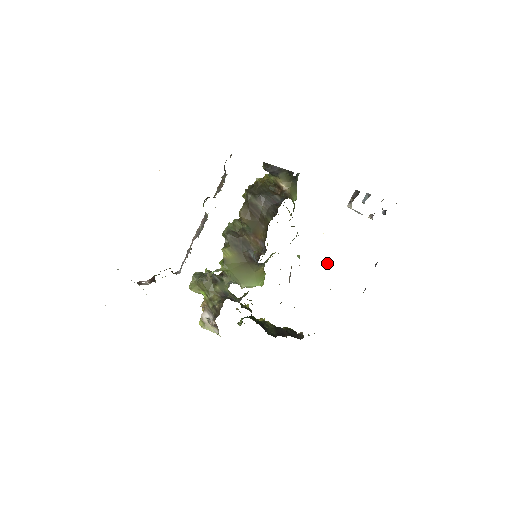
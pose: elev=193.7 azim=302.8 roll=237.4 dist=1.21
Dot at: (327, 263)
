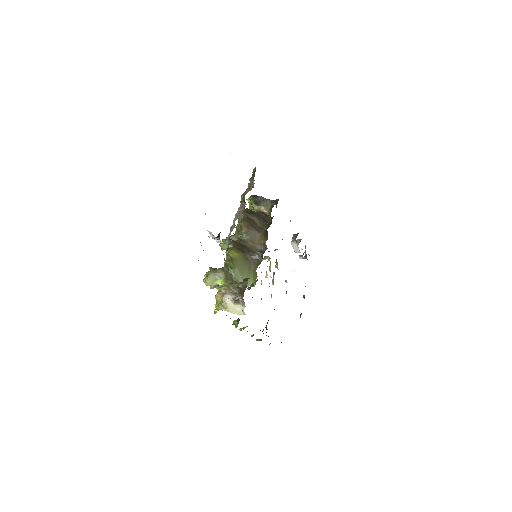
Dot at: occluded
